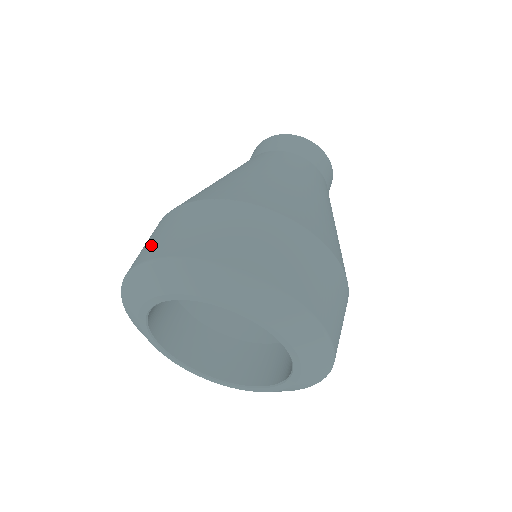
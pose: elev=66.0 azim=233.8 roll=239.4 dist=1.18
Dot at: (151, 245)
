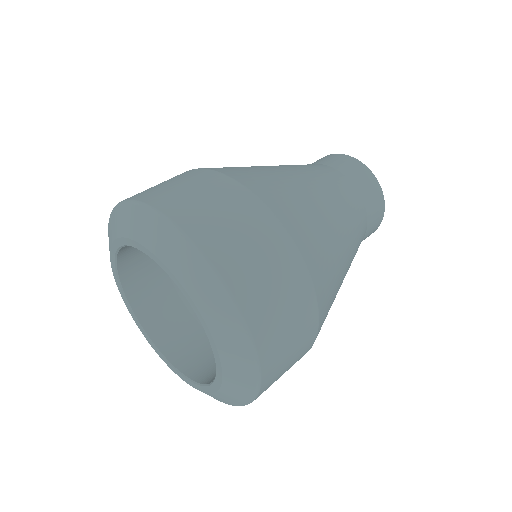
Dot at: (168, 192)
